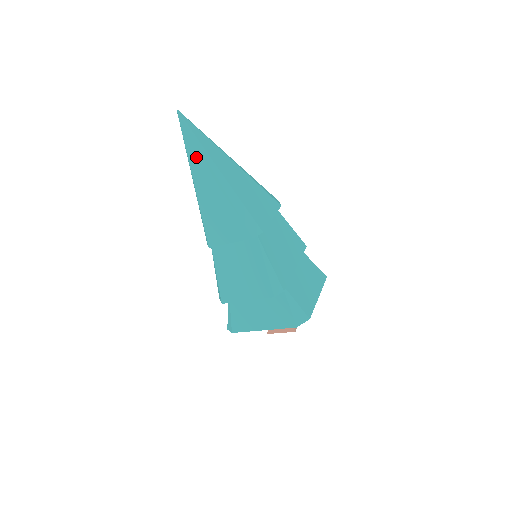
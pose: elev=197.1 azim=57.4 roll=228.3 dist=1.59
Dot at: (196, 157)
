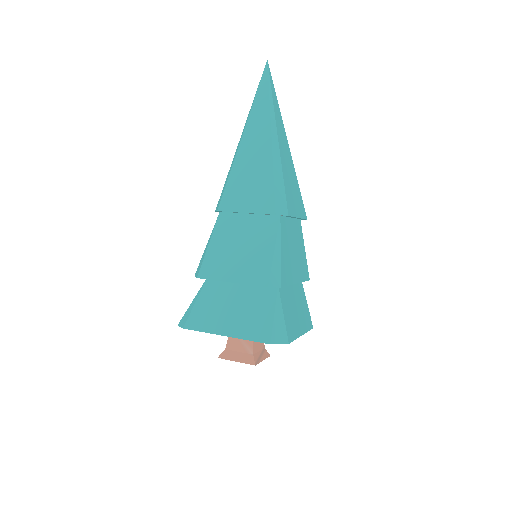
Dot at: (260, 111)
